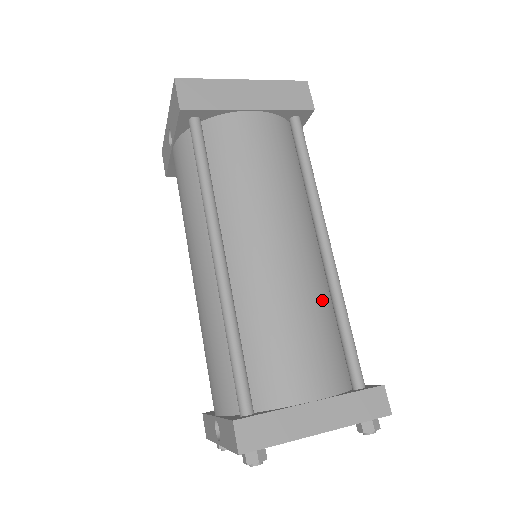
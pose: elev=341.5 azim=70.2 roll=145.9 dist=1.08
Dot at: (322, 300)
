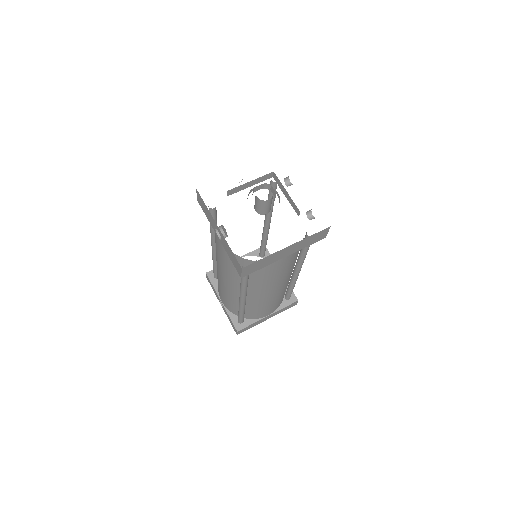
Dot at: occluded
